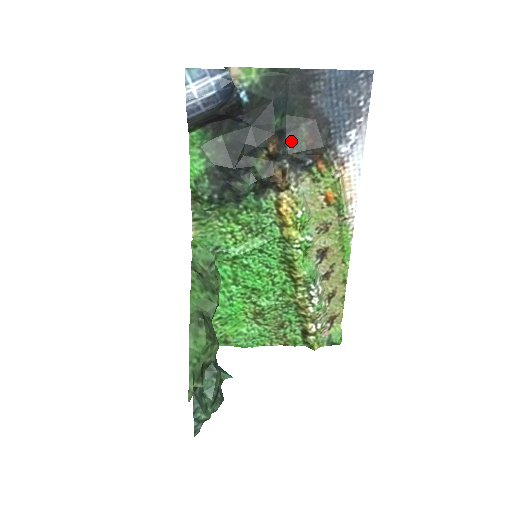
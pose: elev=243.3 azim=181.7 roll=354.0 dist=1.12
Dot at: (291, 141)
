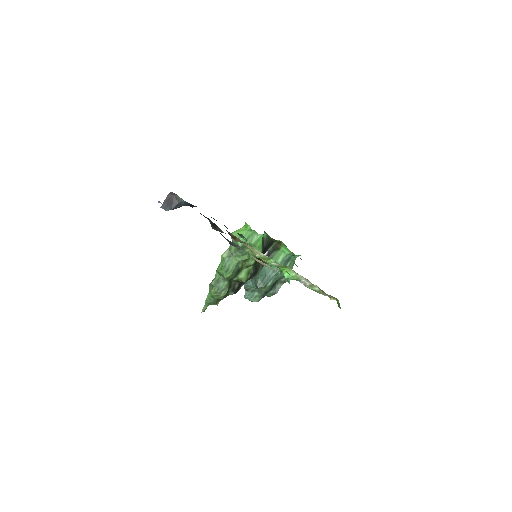
Dot at: (221, 230)
